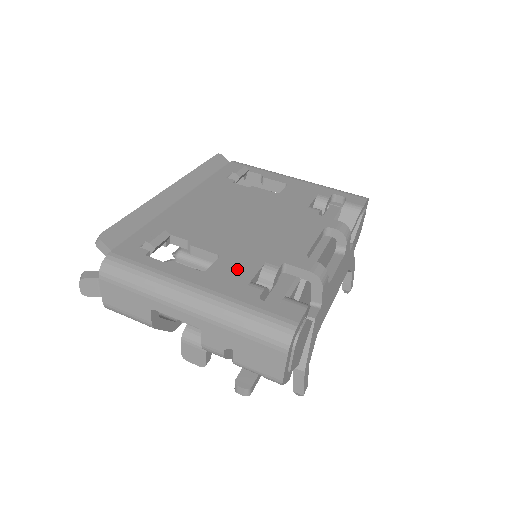
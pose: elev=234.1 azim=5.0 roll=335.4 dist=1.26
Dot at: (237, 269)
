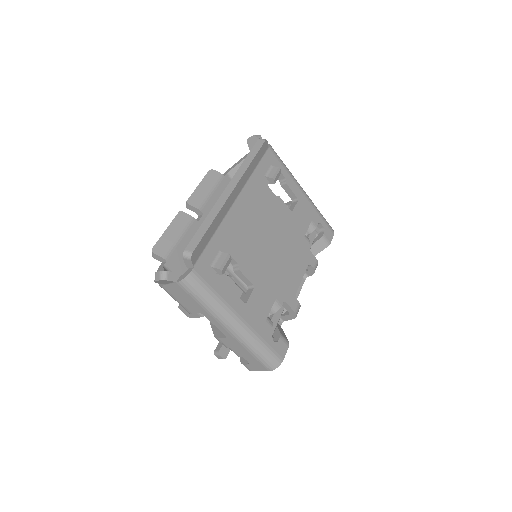
Dot at: (262, 304)
